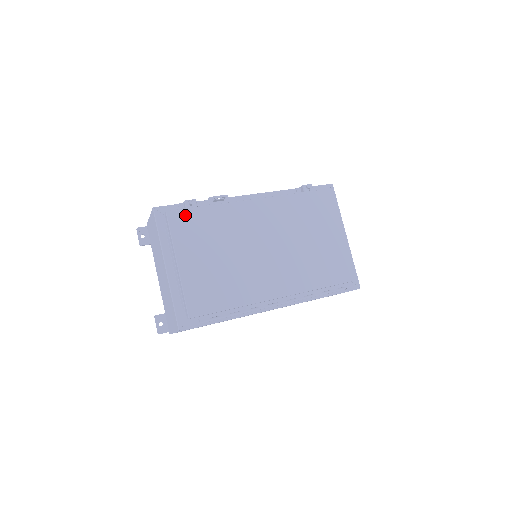
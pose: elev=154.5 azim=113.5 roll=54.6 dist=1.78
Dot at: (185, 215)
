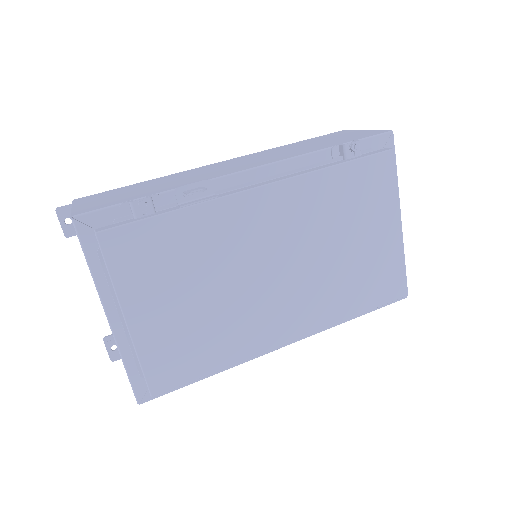
Dot at: (132, 235)
